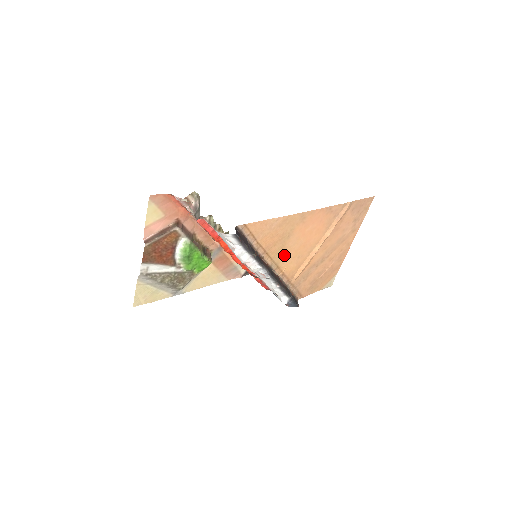
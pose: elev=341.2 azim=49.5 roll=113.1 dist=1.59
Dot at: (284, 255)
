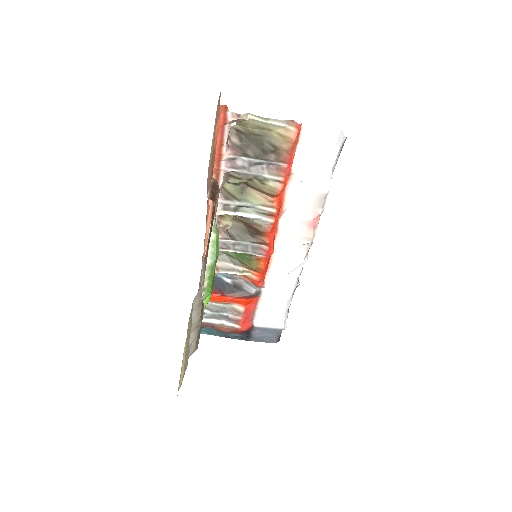
Dot at: occluded
